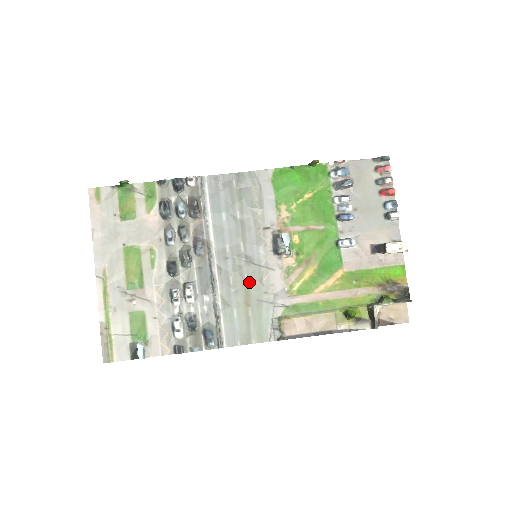
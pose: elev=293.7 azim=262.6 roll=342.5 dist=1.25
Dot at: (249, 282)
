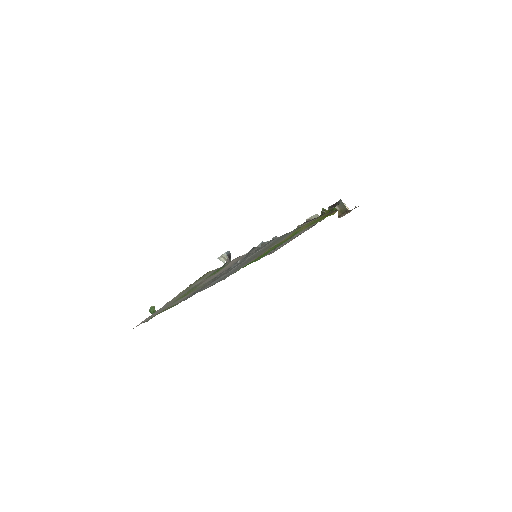
Dot at: (263, 251)
